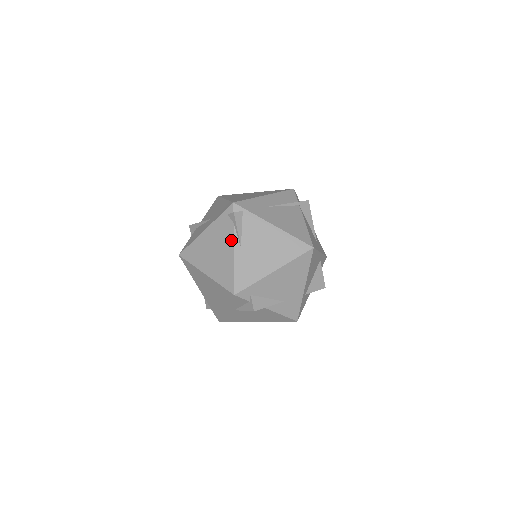
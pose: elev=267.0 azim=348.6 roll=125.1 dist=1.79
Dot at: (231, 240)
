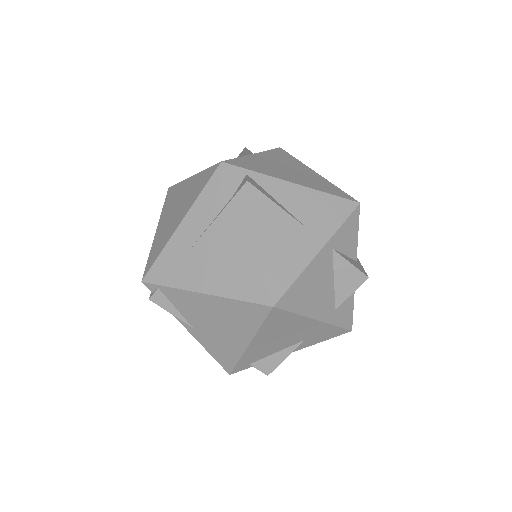
Dot at: (179, 321)
